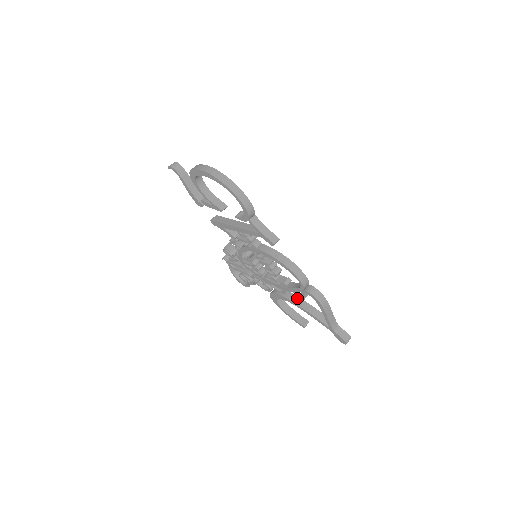
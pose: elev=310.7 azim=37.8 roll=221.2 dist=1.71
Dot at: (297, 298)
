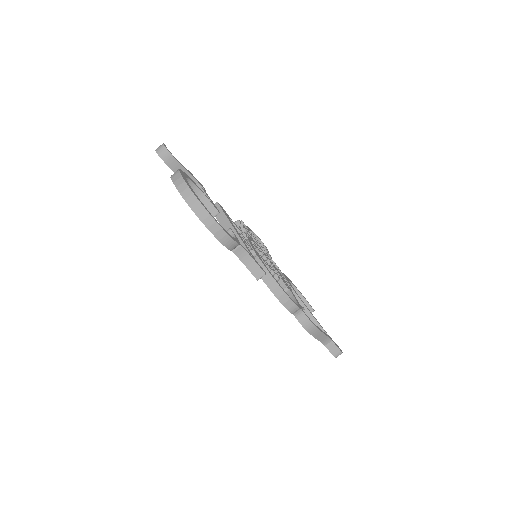
Dot at: (298, 300)
